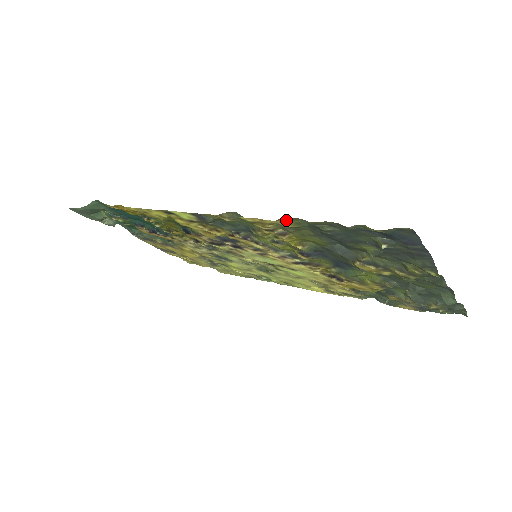
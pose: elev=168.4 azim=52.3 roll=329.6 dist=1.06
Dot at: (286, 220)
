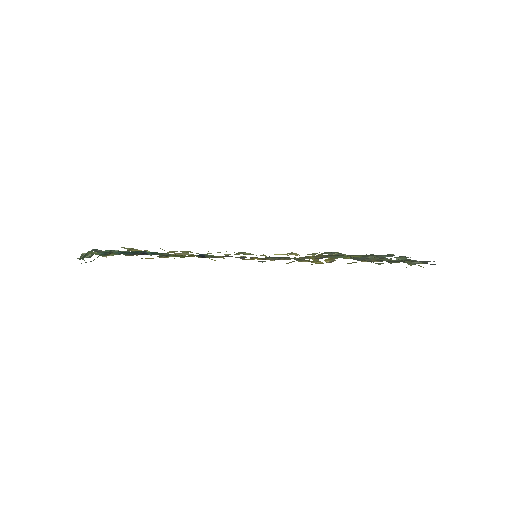
Dot at: occluded
